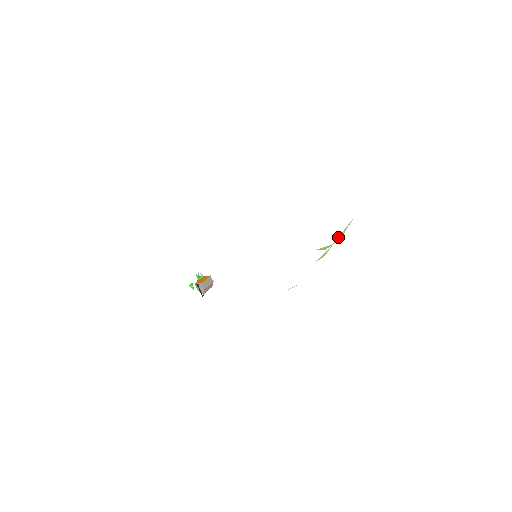
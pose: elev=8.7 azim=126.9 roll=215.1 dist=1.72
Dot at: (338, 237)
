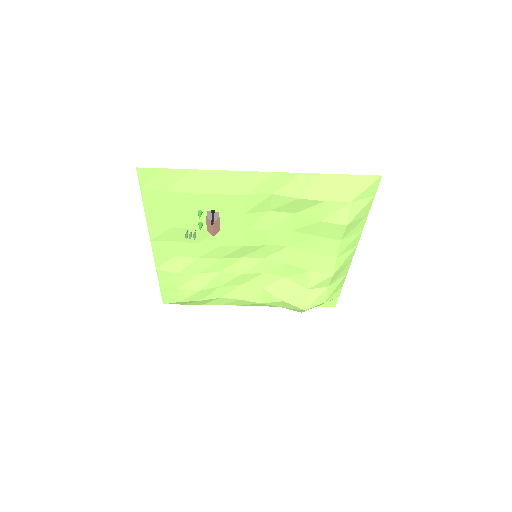
Dot at: (334, 284)
